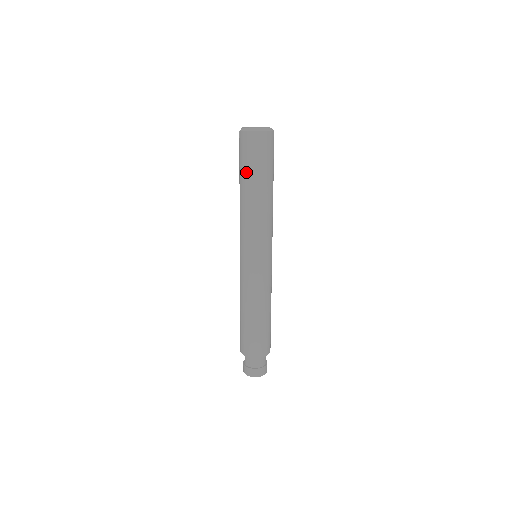
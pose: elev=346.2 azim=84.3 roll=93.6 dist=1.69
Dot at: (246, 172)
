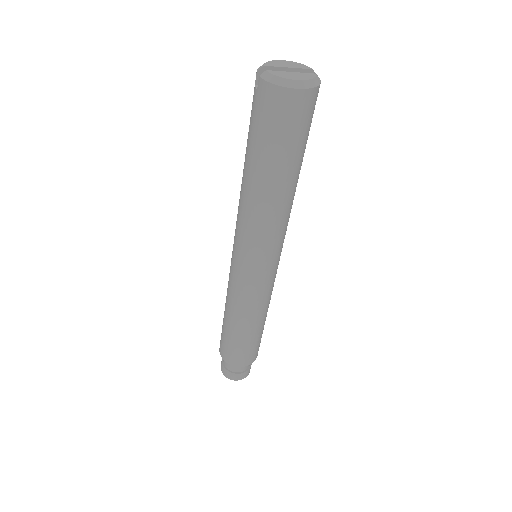
Dot at: (262, 152)
